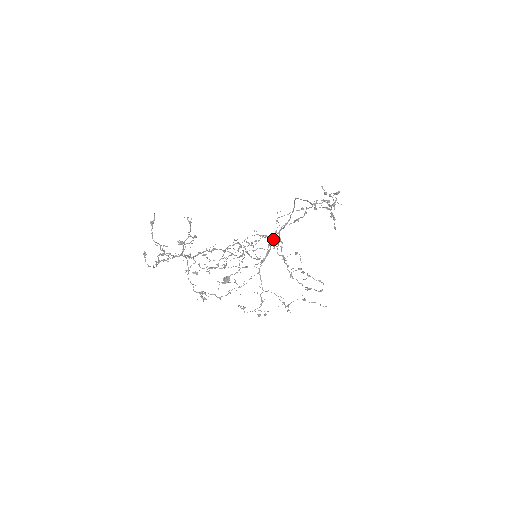
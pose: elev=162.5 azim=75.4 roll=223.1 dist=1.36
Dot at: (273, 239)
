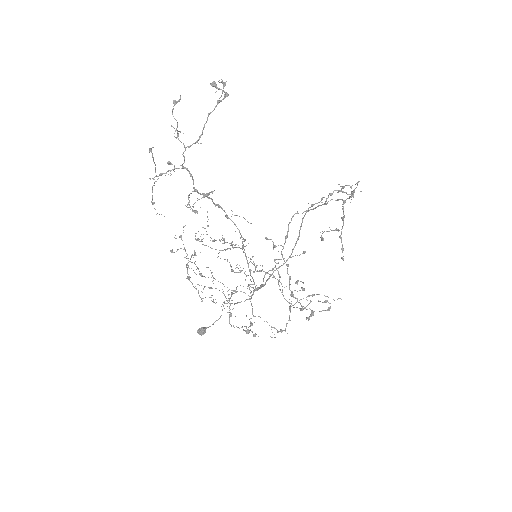
Dot at: (269, 276)
